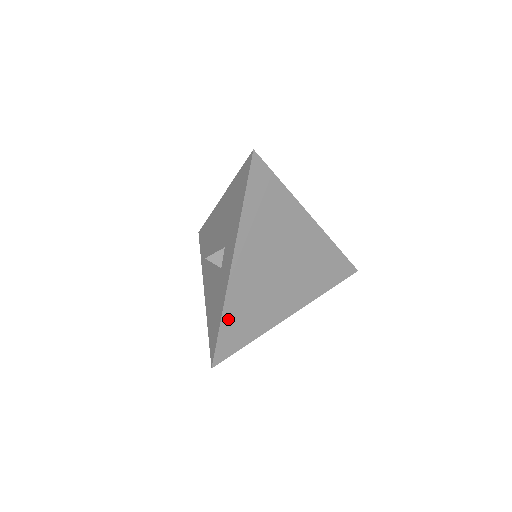
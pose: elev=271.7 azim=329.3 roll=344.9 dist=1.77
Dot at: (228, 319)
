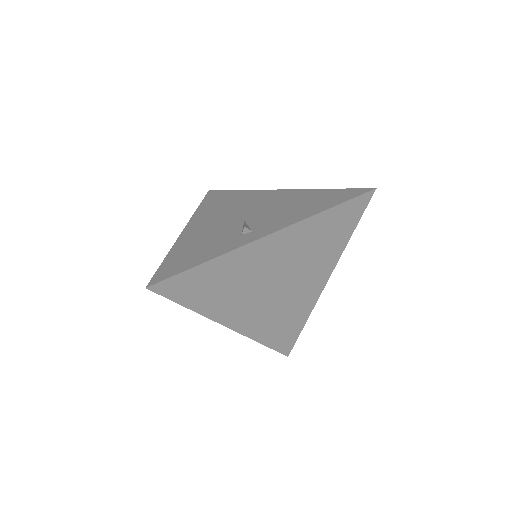
Dot at: (268, 339)
